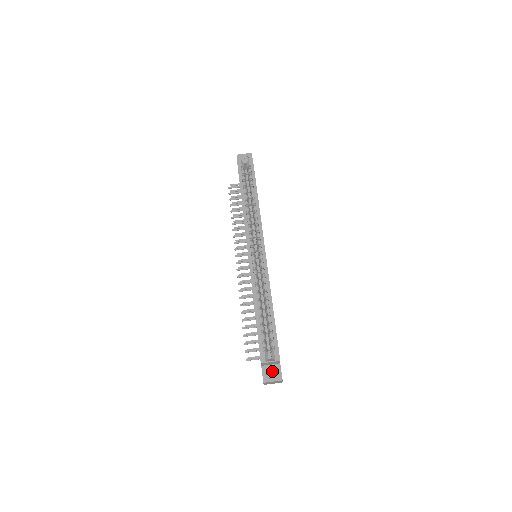
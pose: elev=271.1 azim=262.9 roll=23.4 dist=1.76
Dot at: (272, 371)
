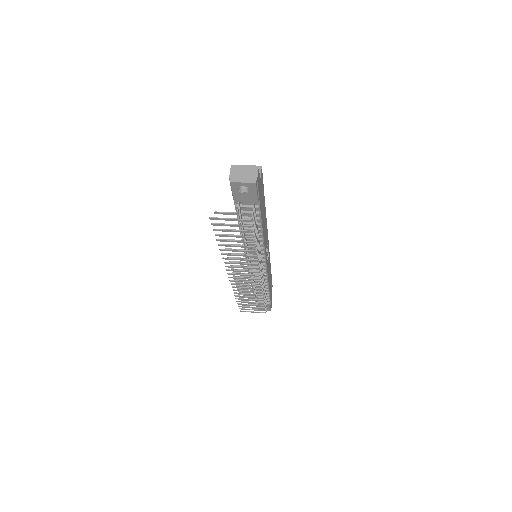
Dot at: occluded
